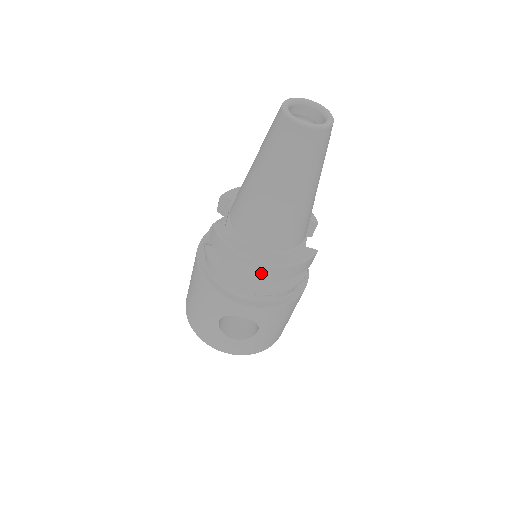
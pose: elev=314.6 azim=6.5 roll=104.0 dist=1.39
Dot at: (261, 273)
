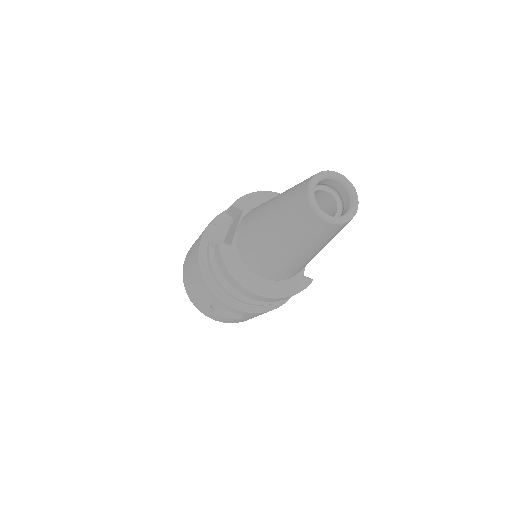
Dot at: (255, 297)
